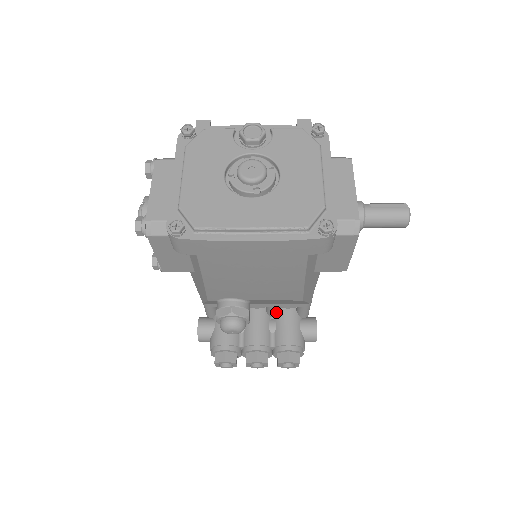
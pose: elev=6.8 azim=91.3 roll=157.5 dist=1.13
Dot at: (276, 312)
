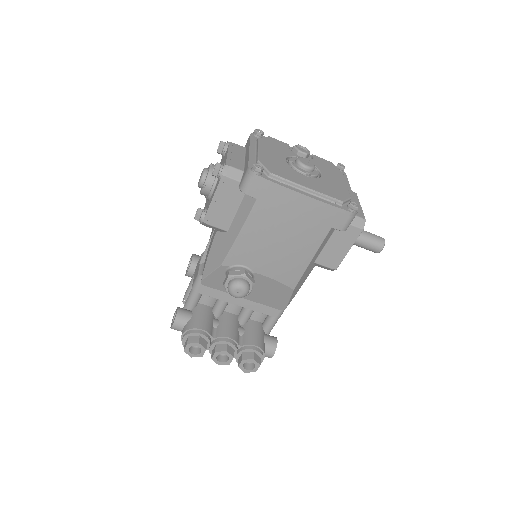
Dot at: (247, 319)
